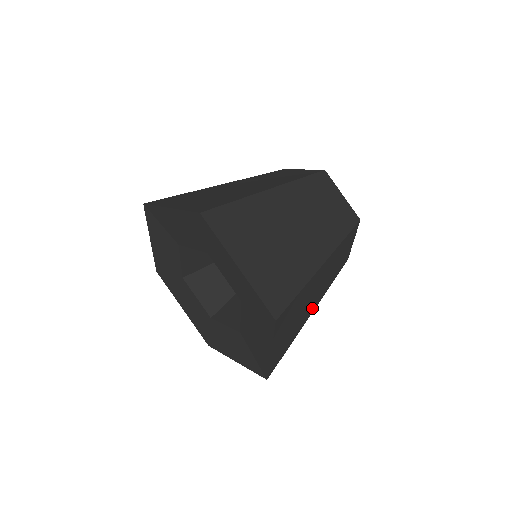
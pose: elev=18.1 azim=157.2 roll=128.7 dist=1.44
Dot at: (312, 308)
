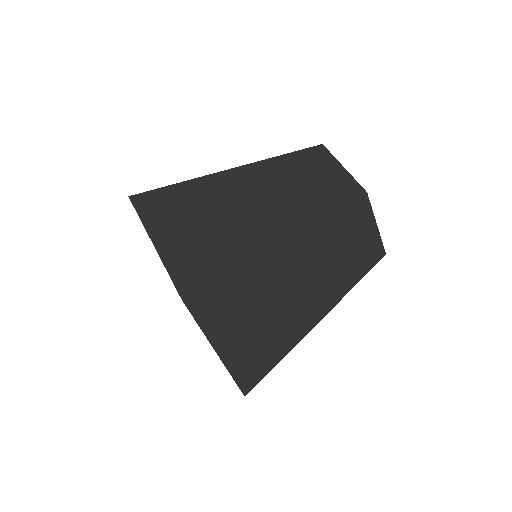
Dot at: (314, 311)
